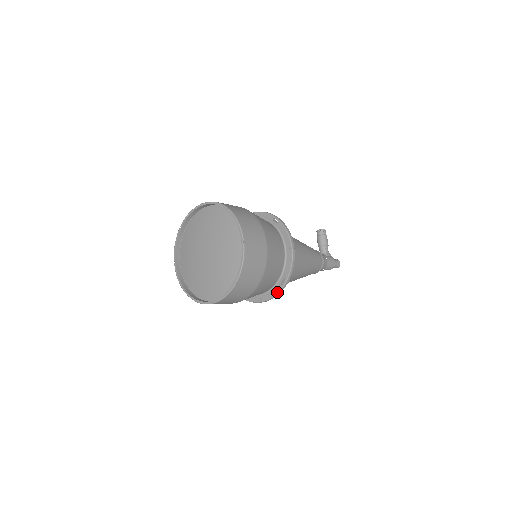
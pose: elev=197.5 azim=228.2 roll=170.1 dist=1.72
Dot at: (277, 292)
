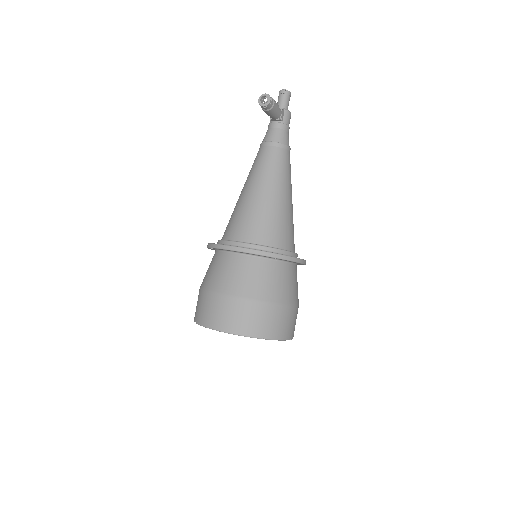
Dot at: occluded
